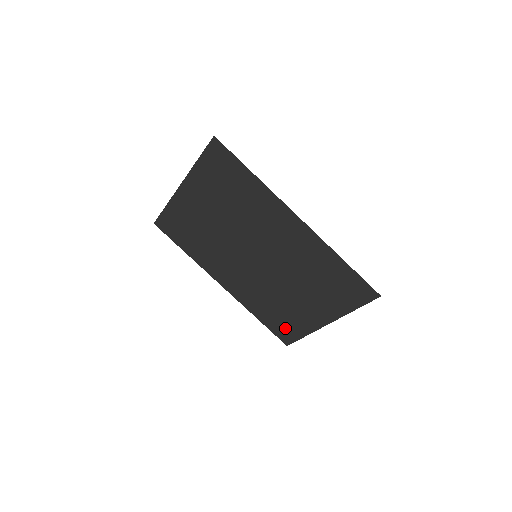
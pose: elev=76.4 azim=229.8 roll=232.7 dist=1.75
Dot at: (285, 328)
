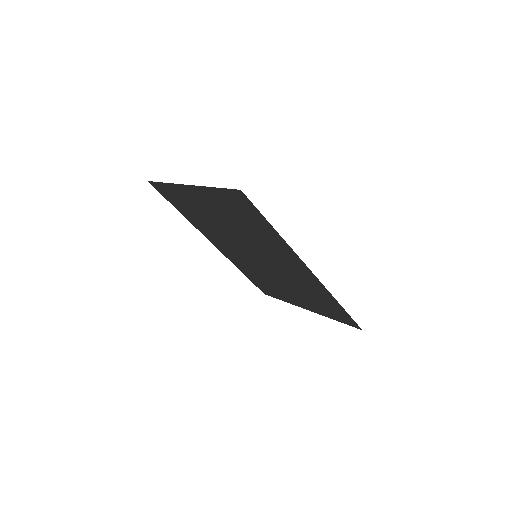
Dot at: (267, 289)
